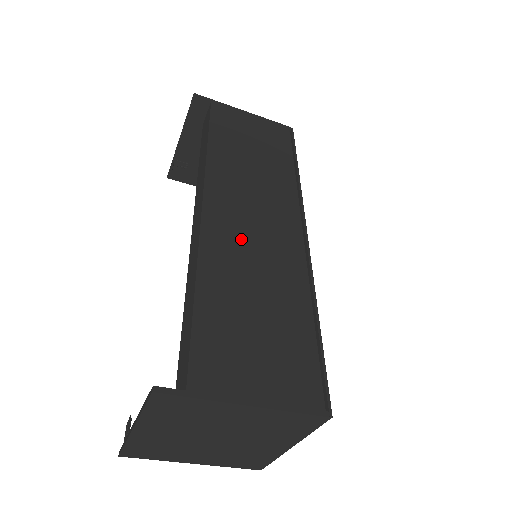
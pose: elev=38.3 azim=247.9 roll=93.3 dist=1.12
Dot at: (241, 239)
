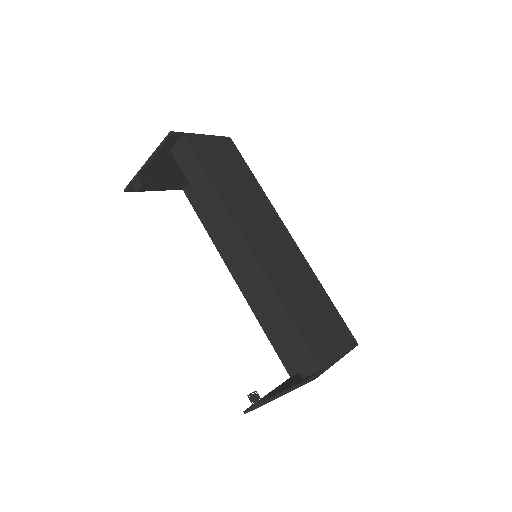
Dot at: (277, 261)
